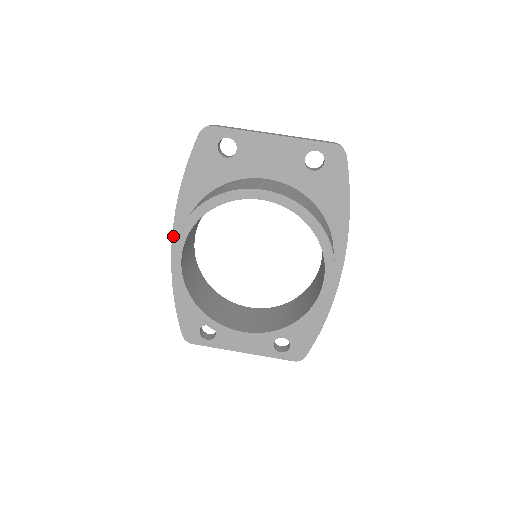
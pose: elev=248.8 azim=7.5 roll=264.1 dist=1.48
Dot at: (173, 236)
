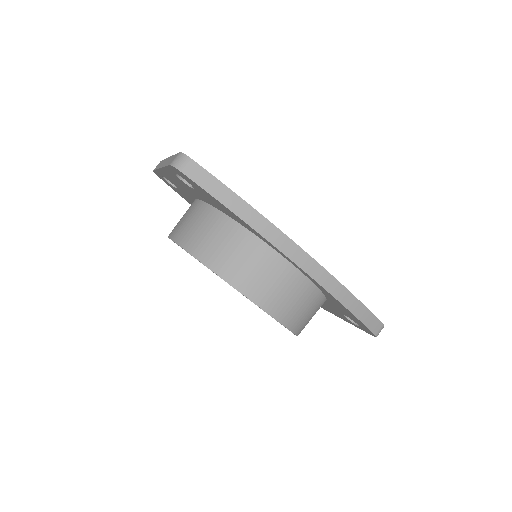
Dot at: occluded
